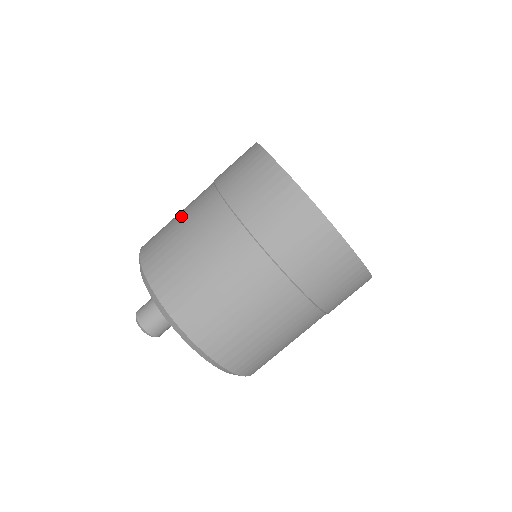
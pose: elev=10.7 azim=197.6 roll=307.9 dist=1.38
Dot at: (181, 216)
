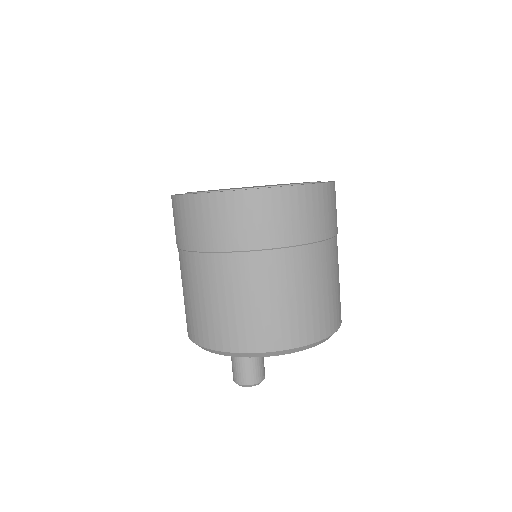
Dot at: (236, 298)
